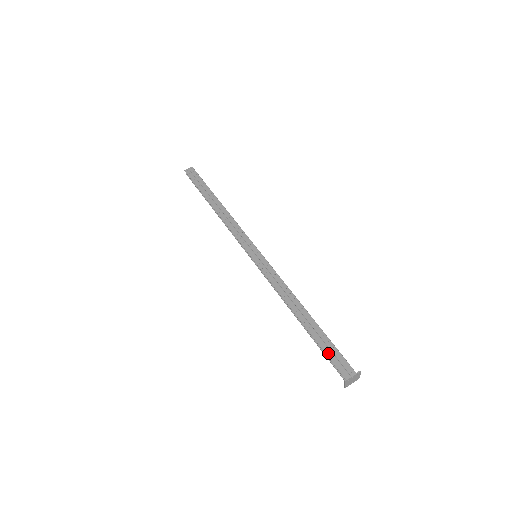
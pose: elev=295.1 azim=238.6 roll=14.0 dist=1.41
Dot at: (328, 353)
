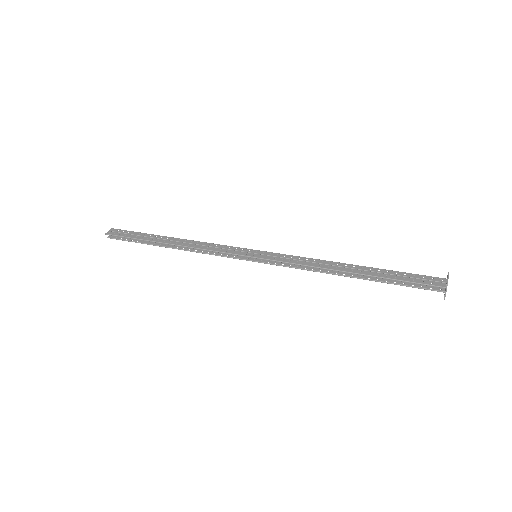
Dot at: (406, 279)
